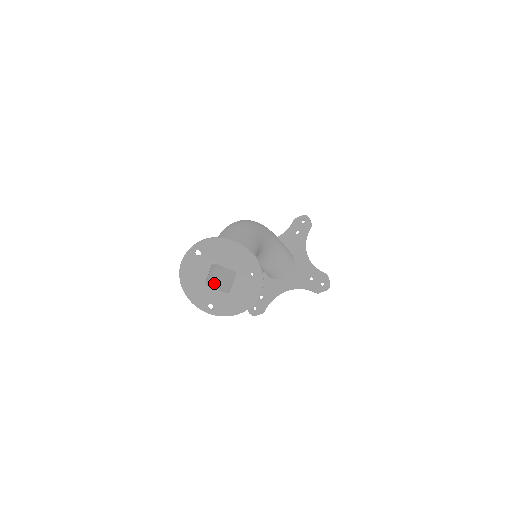
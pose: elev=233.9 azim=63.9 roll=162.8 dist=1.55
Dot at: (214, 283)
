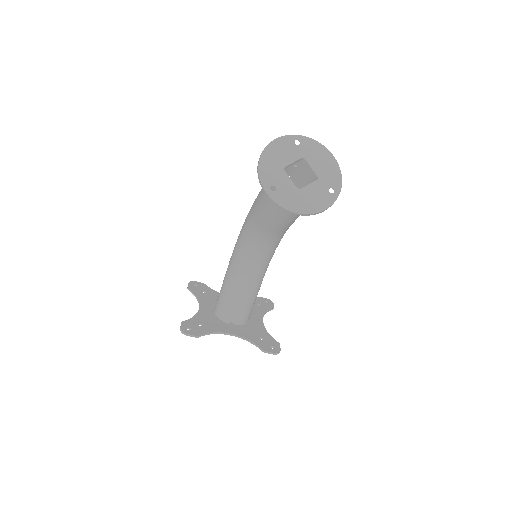
Dot at: occluded
